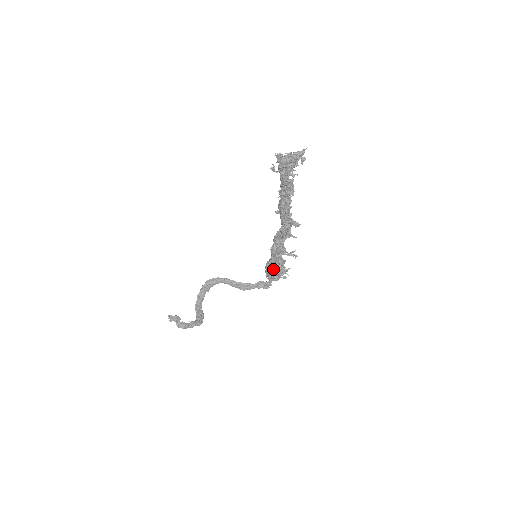
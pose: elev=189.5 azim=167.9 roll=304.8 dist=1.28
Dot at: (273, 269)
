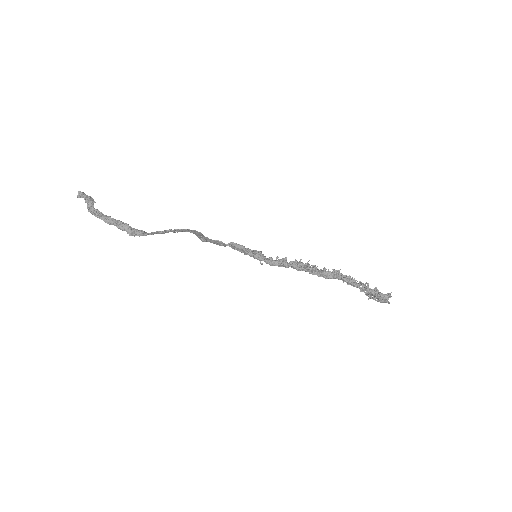
Dot at: occluded
